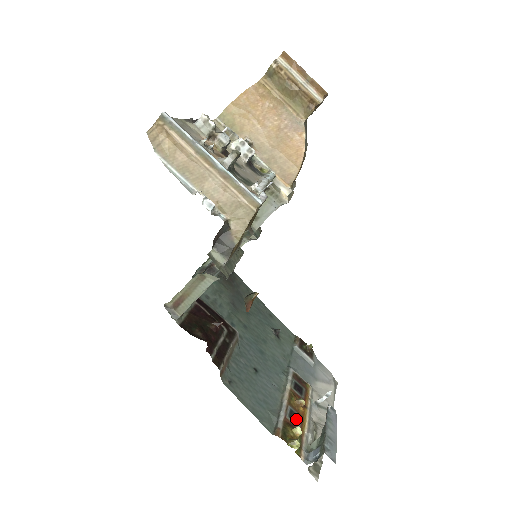
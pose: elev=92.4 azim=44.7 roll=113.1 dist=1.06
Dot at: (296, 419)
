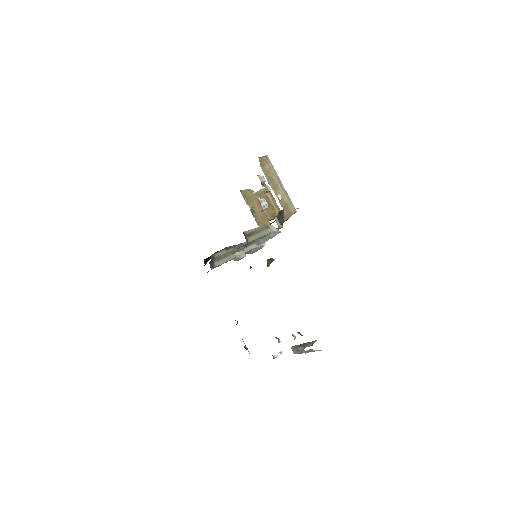
Dot at: occluded
